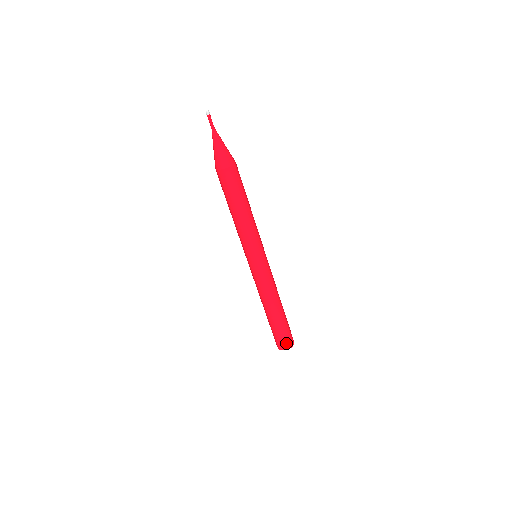
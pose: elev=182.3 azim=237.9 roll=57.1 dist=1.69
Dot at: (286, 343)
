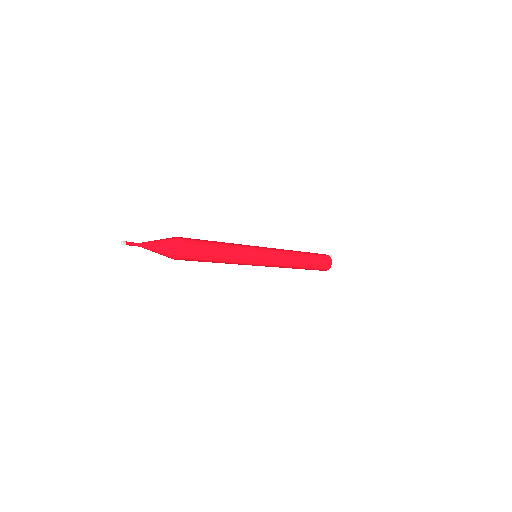
Dot at: (320, 270)
